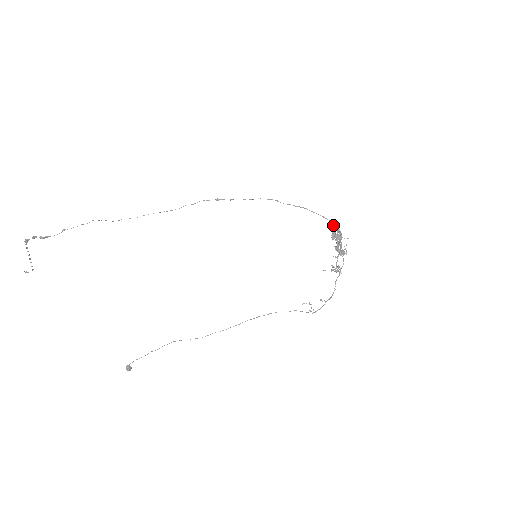
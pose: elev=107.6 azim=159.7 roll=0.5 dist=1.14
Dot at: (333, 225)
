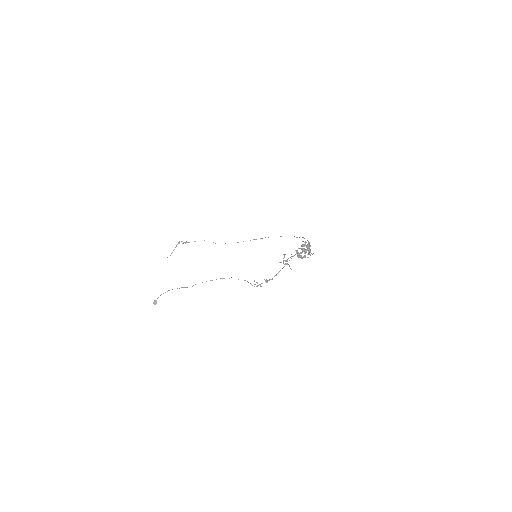
Dot at: occluded
